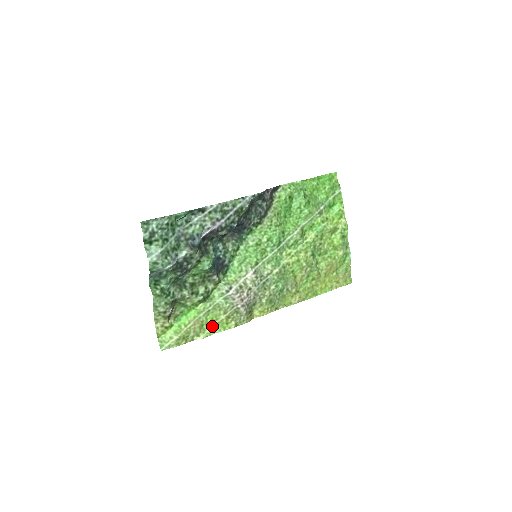
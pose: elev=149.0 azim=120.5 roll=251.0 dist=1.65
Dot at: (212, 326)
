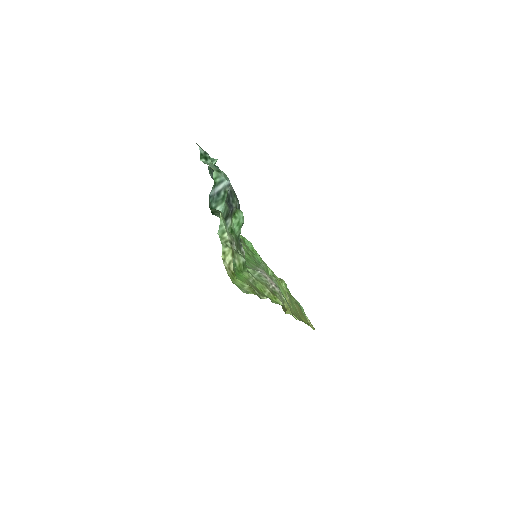
Dot at: occluded
